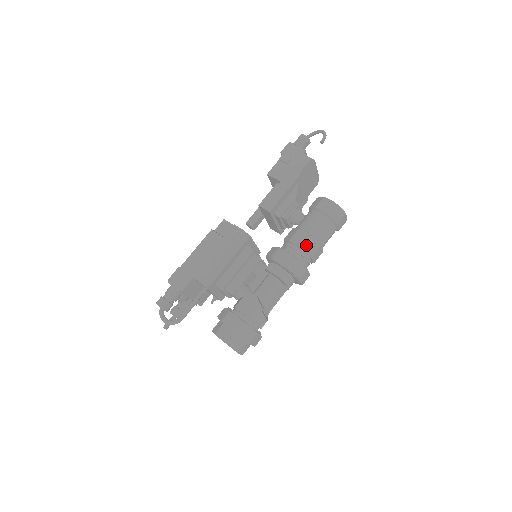
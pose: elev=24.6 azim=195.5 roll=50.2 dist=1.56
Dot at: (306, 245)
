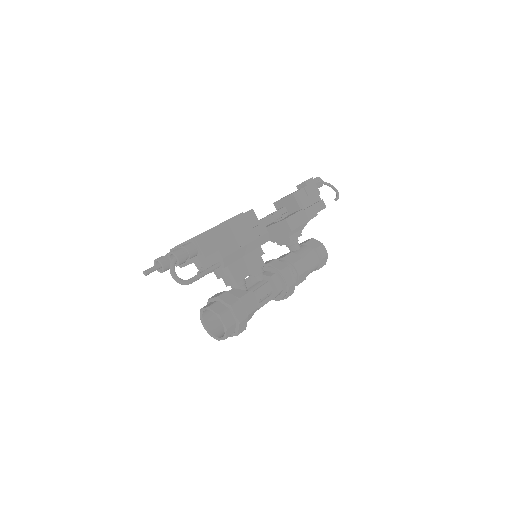
Dot at: (302, 275)
